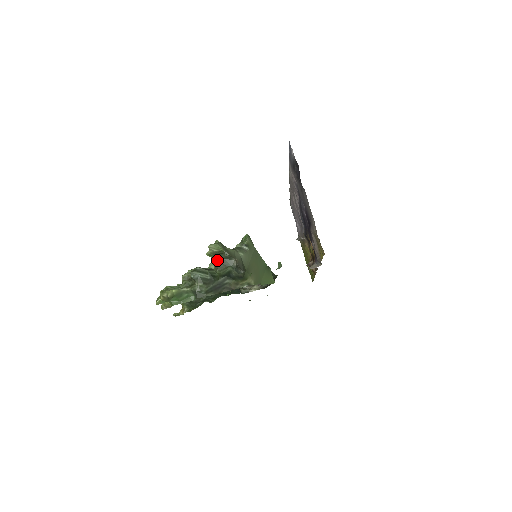
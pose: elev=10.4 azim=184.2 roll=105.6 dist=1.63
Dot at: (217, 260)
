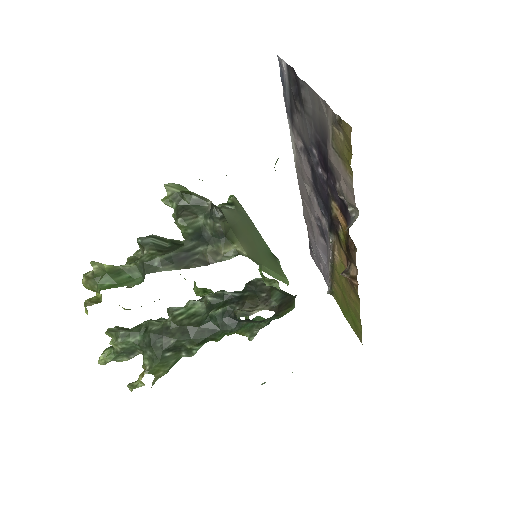
Dot at: (179, 207)
